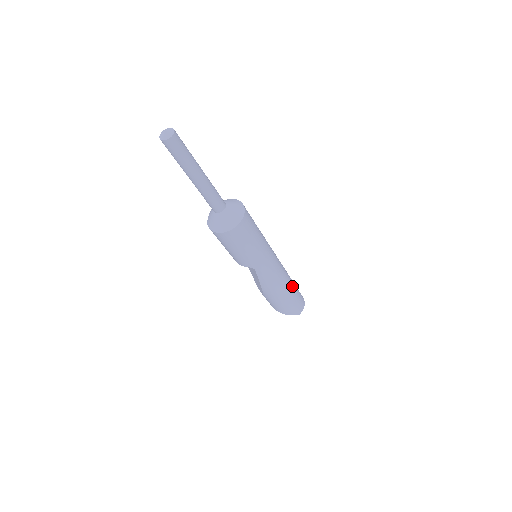
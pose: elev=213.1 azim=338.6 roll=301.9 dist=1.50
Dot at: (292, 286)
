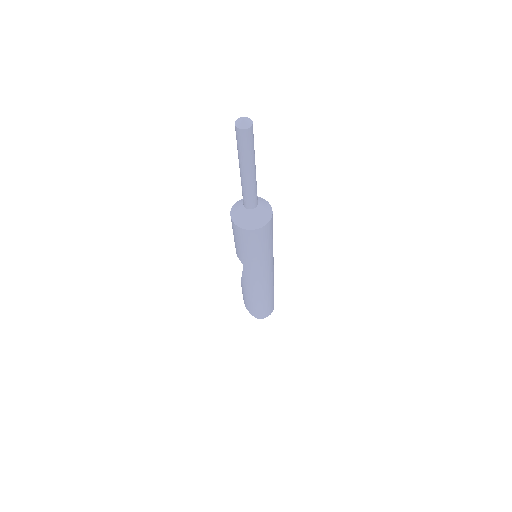
Dot at: (268, 298)
